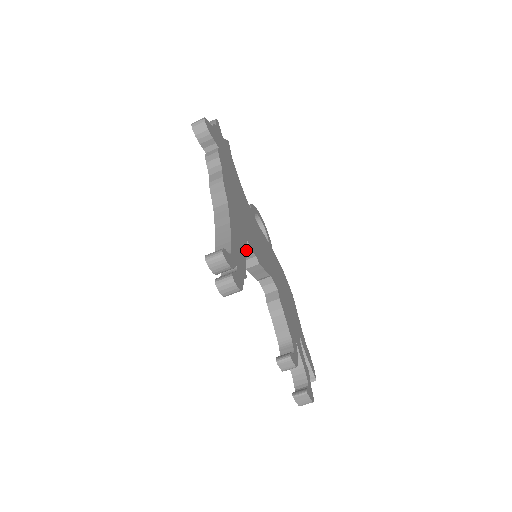
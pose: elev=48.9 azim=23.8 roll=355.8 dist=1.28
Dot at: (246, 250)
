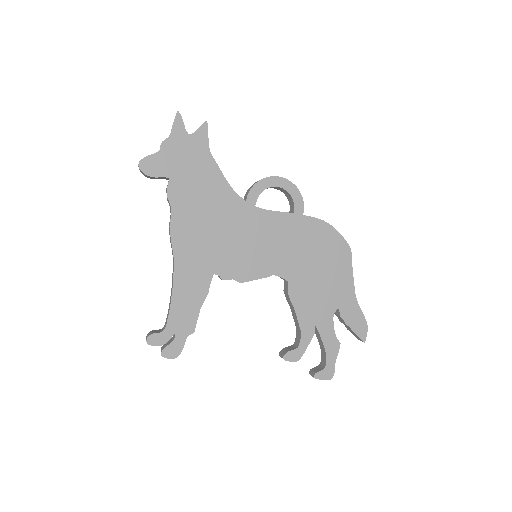
Dot at: (206, 292)
